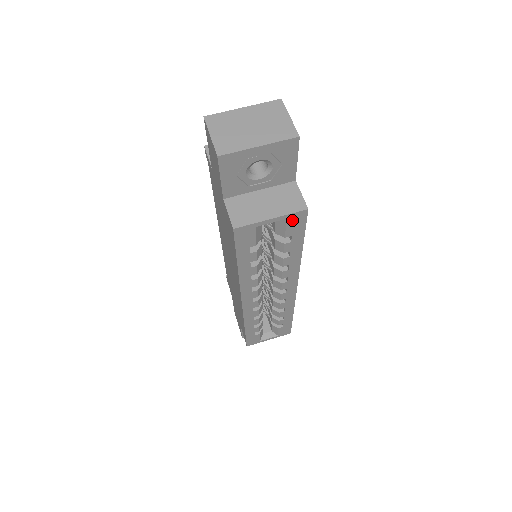
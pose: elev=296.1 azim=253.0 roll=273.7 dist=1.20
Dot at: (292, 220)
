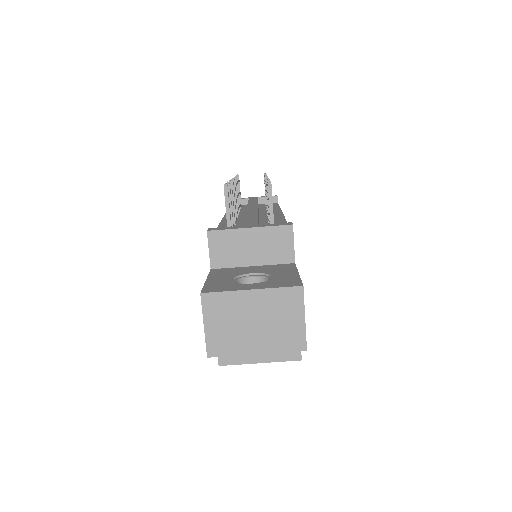
Dot at: occluded
